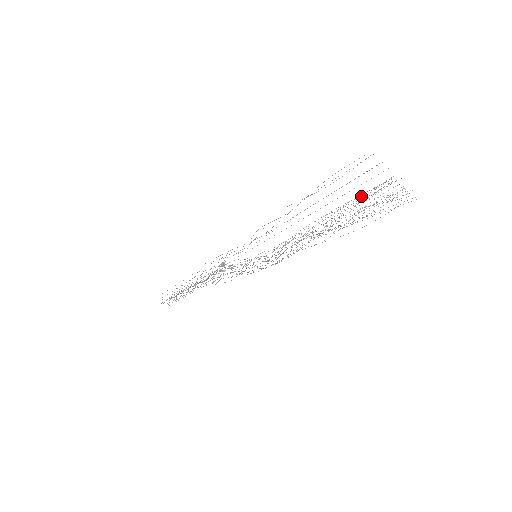
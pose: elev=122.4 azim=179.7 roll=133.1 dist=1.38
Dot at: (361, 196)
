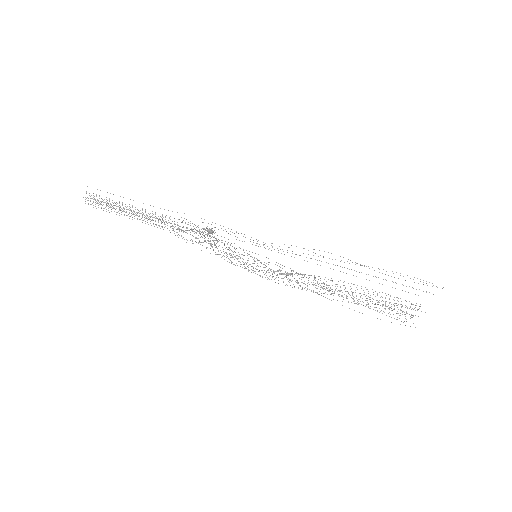
Dot at: occluded
